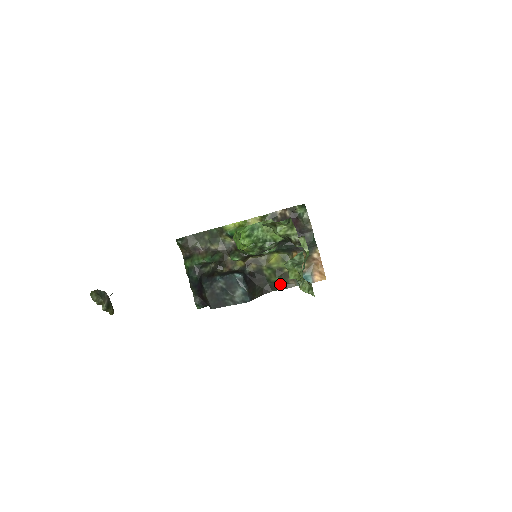
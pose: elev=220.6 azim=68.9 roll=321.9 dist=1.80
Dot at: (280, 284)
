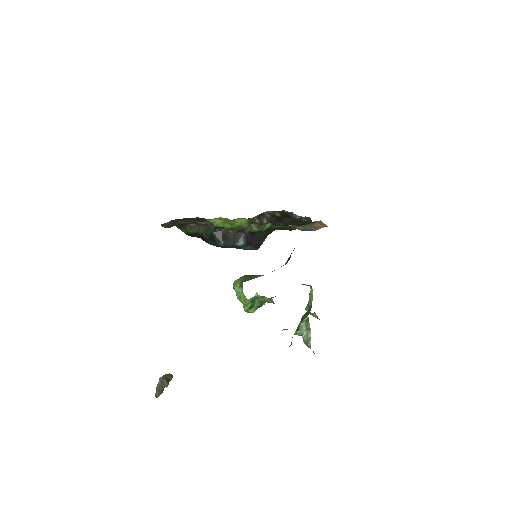
Dot at: (283, 229)
